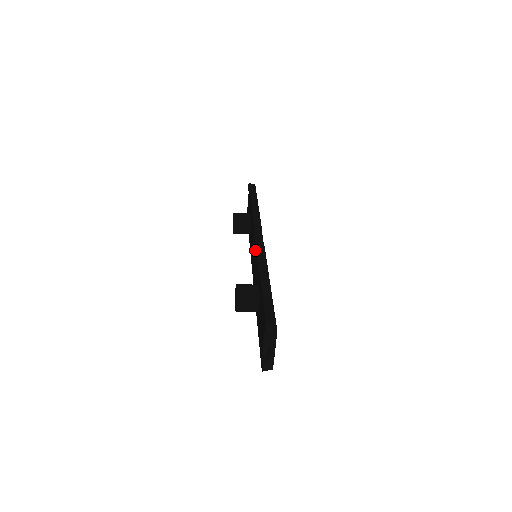
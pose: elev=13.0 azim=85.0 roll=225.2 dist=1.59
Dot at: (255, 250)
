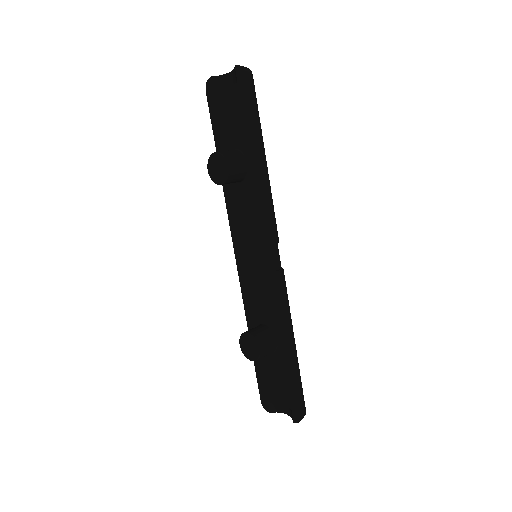
Dot at: (269, 273)
